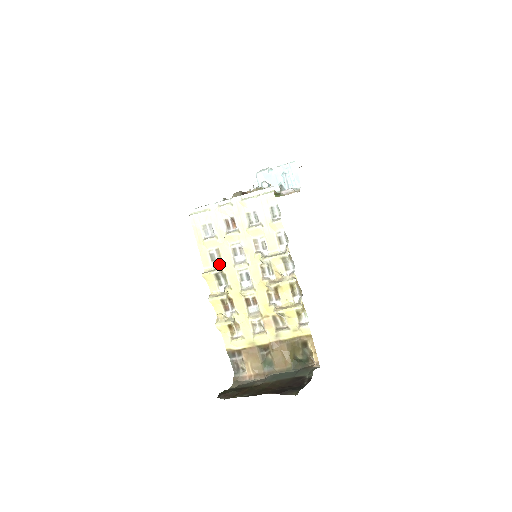
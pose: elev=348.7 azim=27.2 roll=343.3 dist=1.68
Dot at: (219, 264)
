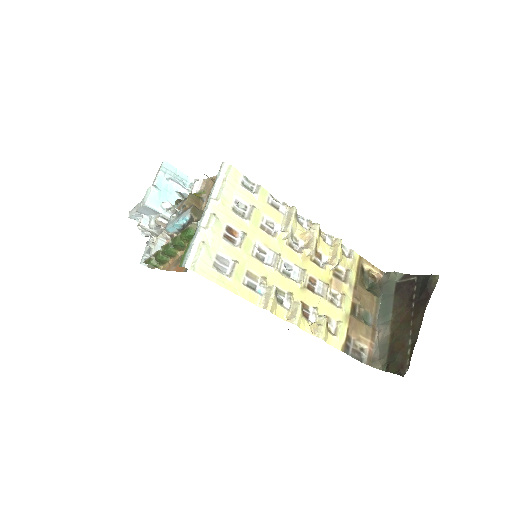
Dot at: (265, 283)
